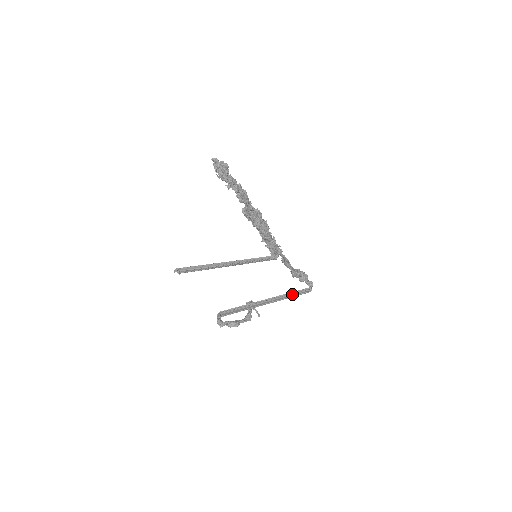
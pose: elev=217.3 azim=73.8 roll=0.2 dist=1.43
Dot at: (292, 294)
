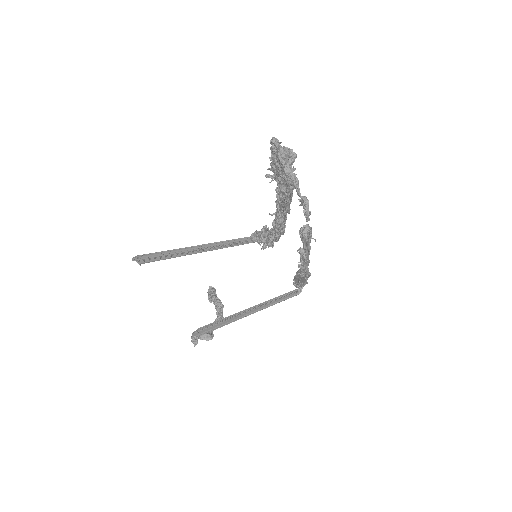
Dot at: (279, 298)
